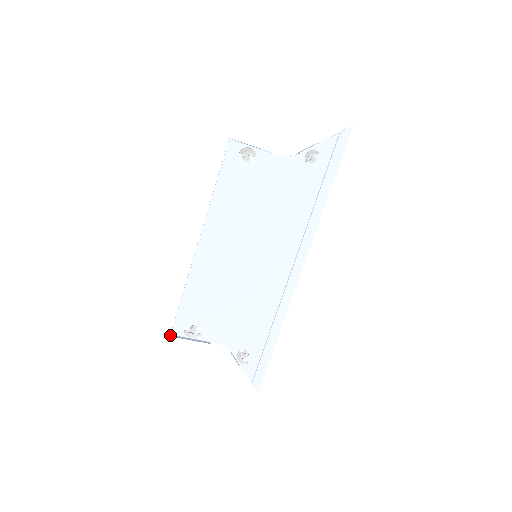
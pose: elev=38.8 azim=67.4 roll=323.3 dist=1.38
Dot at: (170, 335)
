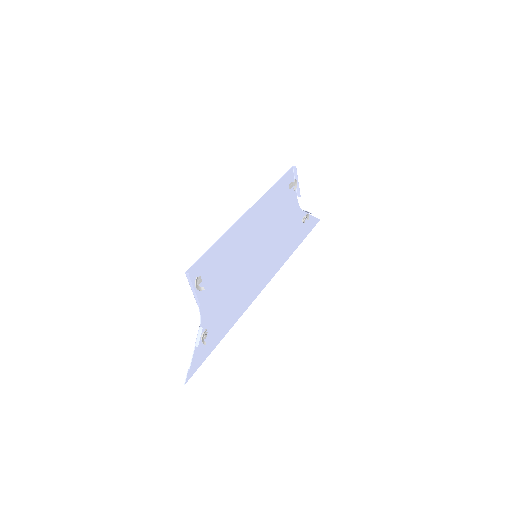
Dot at: (187, 272)
